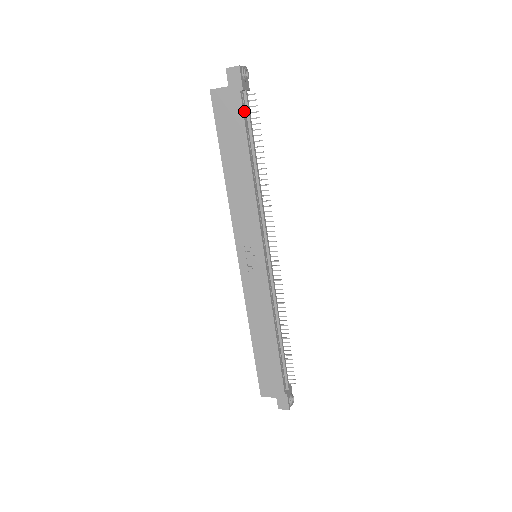
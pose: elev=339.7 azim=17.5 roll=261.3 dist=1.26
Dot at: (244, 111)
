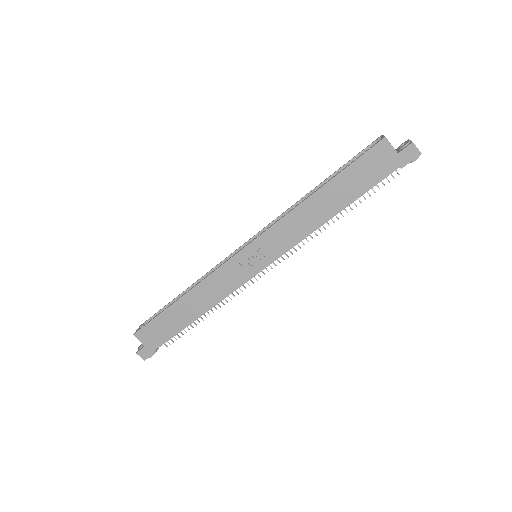
Dot at: (382, 178)
